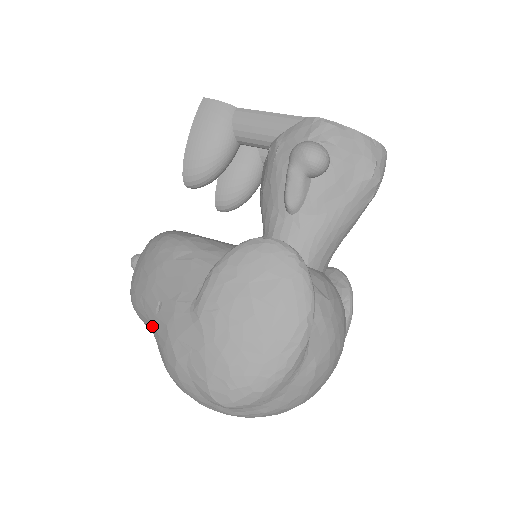
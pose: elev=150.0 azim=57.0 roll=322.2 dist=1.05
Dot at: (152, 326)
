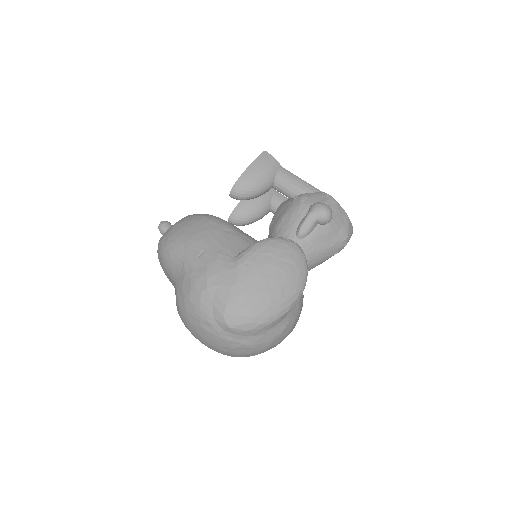
Dot at: (187, 264)
